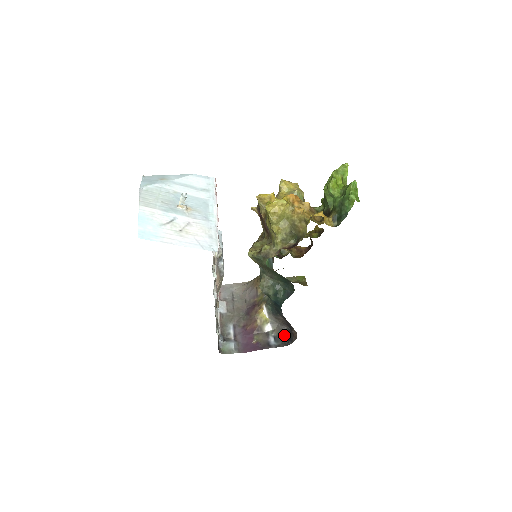
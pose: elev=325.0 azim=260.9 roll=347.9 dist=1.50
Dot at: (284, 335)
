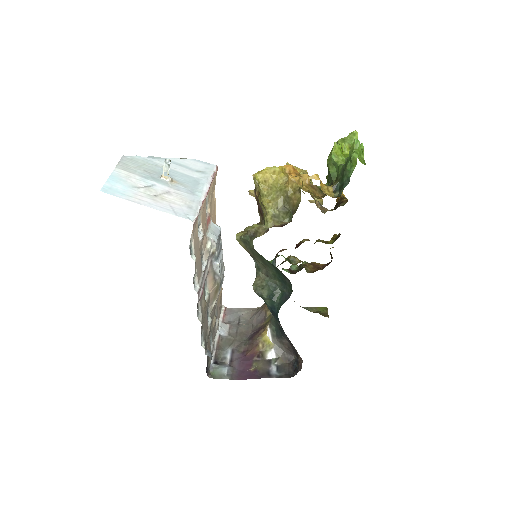
Dot at: (290, 366)
